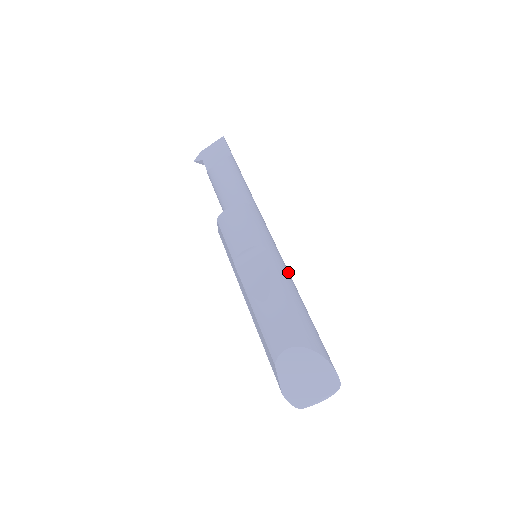
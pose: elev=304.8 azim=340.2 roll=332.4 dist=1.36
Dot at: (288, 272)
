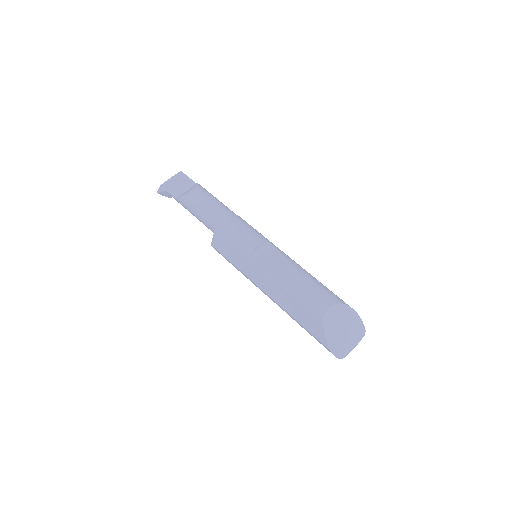
Dot at: occluded
